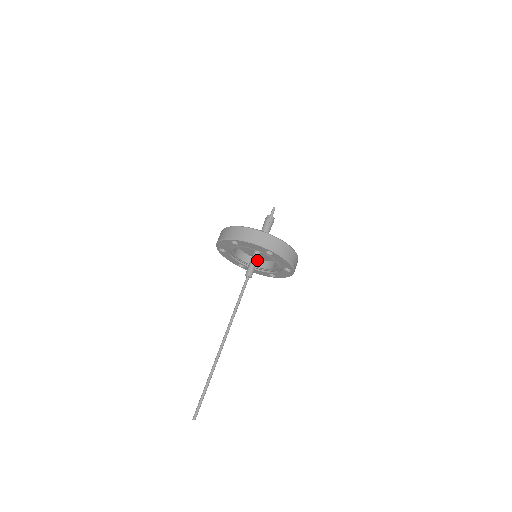
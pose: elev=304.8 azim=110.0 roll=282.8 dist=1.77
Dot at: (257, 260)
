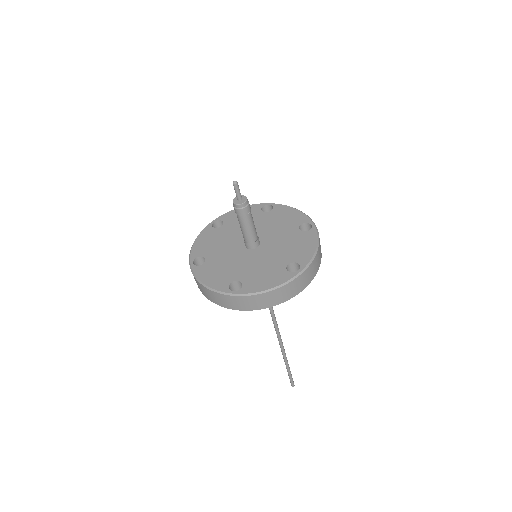
Dot at: occluded
